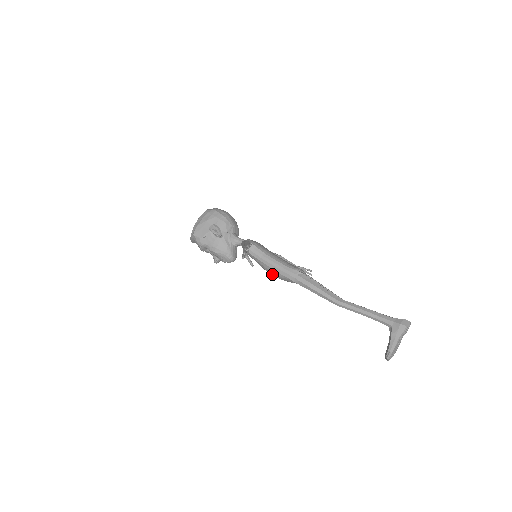
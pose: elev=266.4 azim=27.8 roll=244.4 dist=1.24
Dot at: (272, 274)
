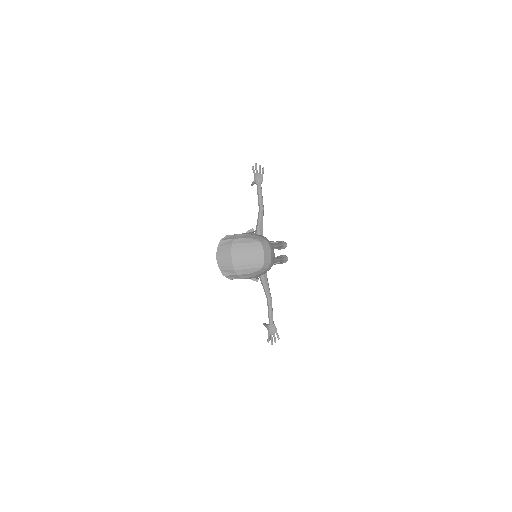
Dot at: occluded
